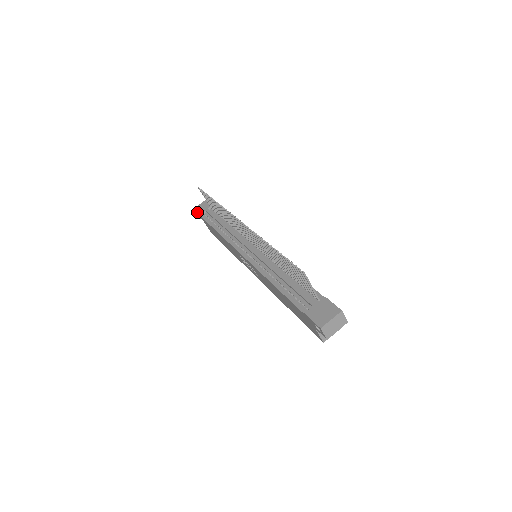
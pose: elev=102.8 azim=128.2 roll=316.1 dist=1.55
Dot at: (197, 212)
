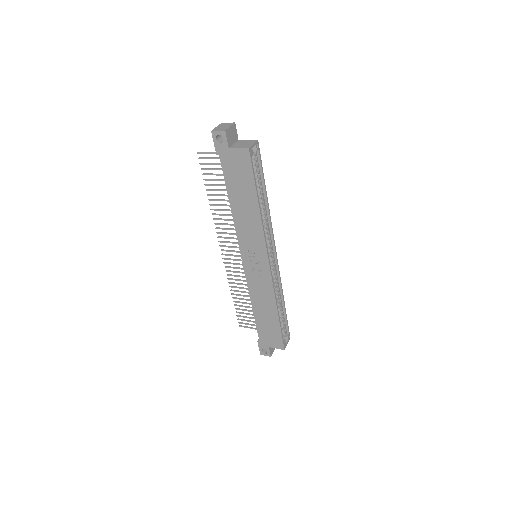
Dot at: (258, 346)
